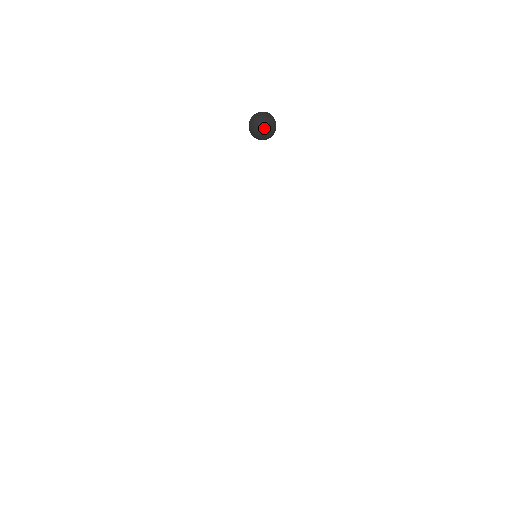
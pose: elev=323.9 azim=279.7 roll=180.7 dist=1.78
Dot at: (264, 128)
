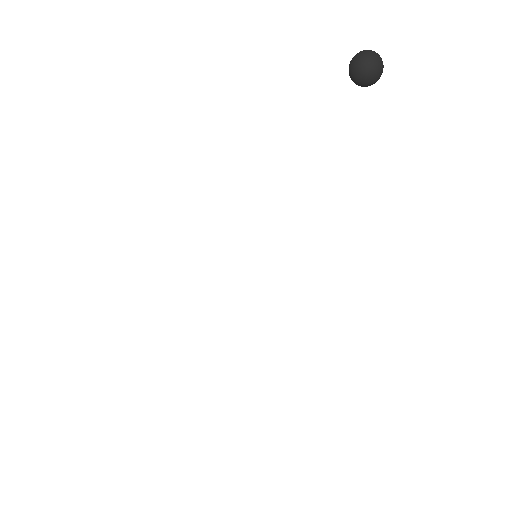
Dot at: (367, 53)
